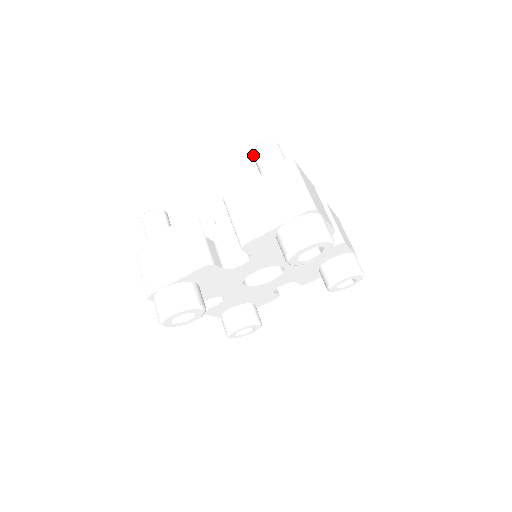
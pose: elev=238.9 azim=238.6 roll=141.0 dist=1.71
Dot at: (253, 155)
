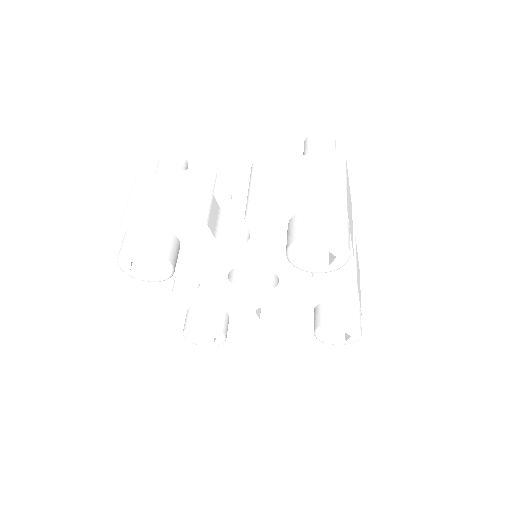
Dot at: (305, 141)
